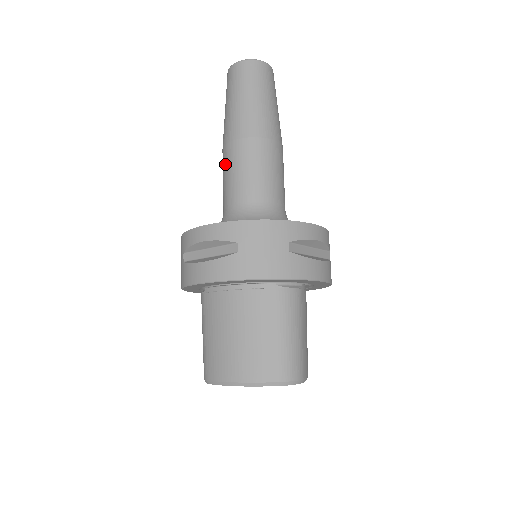
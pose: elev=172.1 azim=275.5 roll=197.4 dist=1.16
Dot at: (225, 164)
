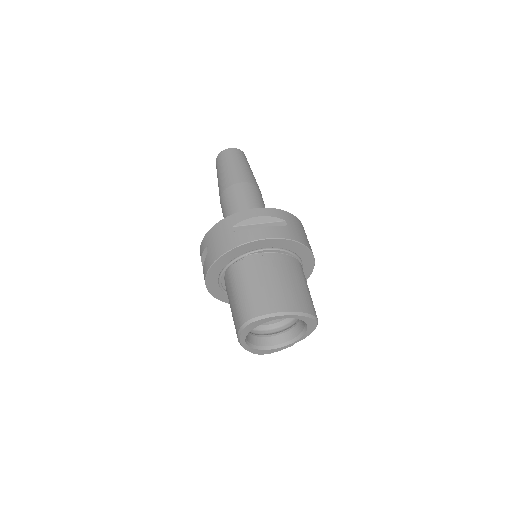
Dot at: (236, 194)
